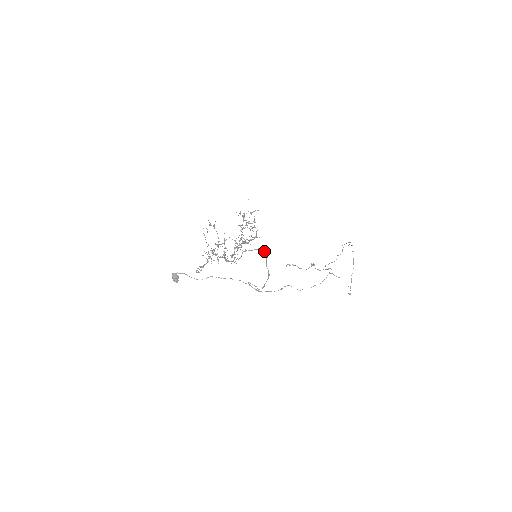
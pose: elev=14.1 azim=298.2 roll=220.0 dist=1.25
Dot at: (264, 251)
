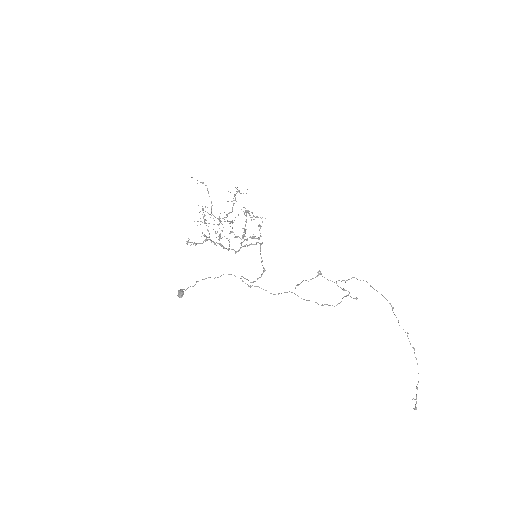
Dot at: (261, 243)
